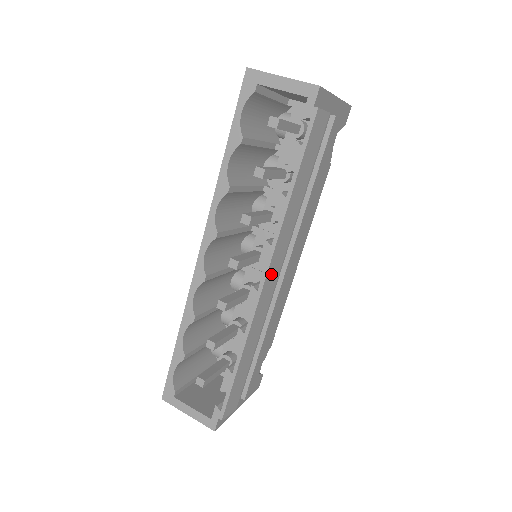
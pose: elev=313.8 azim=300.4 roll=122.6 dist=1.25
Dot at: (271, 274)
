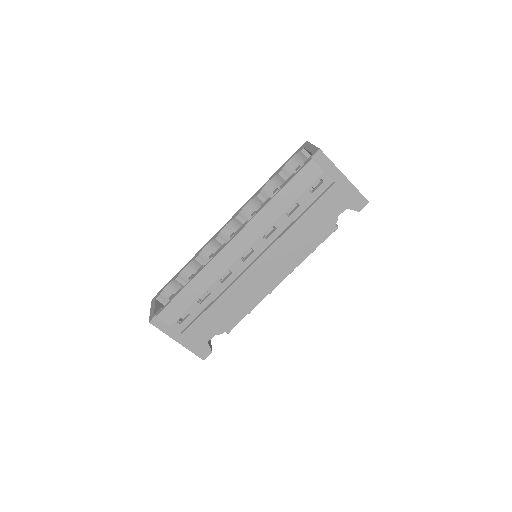
Dot at: (238, 242)
